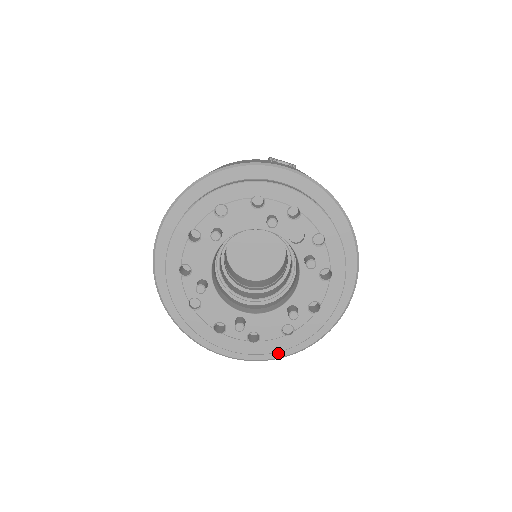
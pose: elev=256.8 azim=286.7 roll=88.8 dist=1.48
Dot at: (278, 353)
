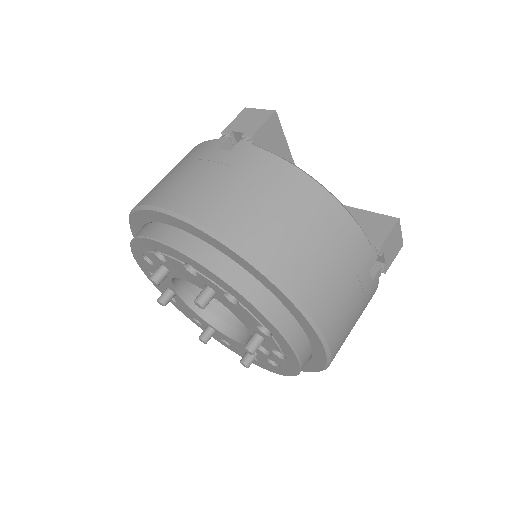
Dot at: occluded
